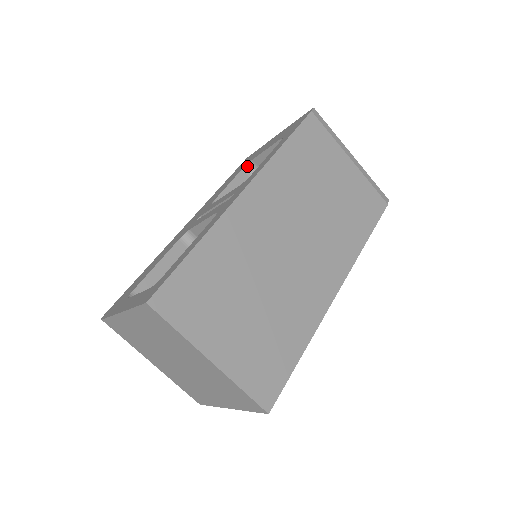
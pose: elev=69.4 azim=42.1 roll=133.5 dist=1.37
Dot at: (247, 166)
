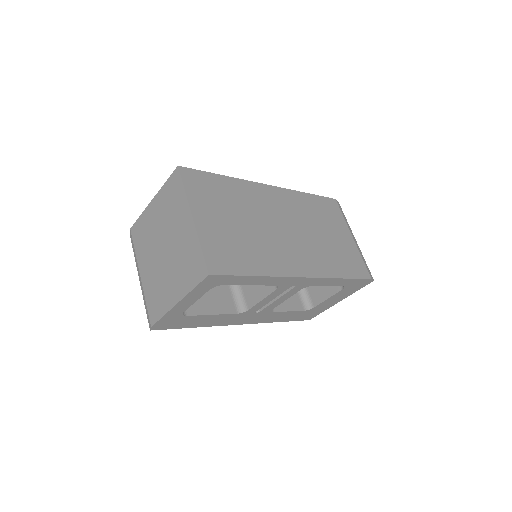
Dot at: occluded
